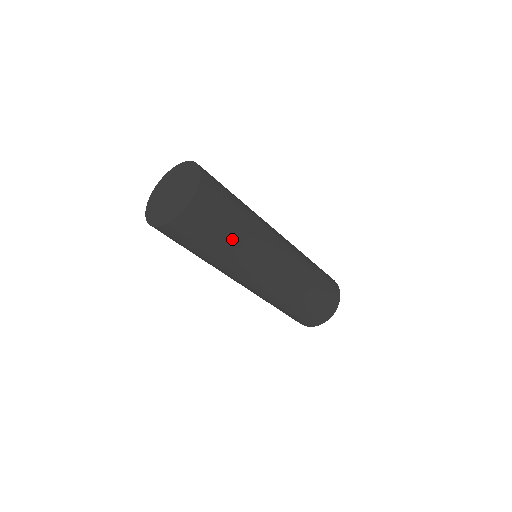
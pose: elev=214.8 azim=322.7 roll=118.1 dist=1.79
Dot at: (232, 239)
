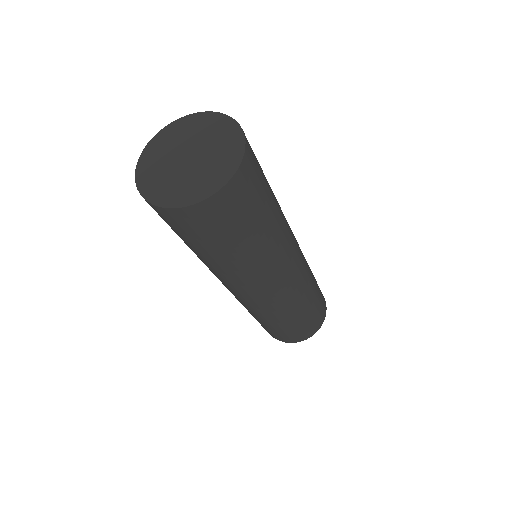
Dot at: (274, 210)
